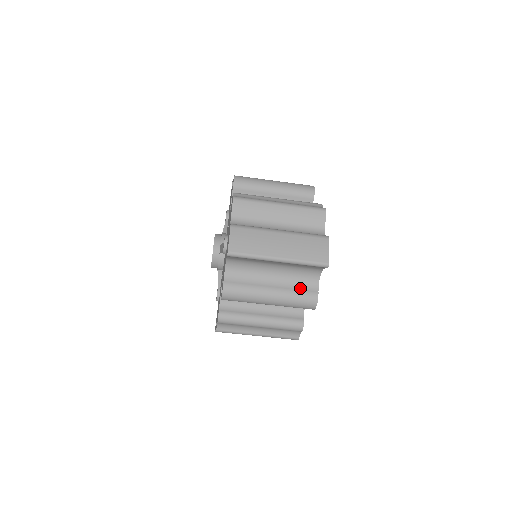
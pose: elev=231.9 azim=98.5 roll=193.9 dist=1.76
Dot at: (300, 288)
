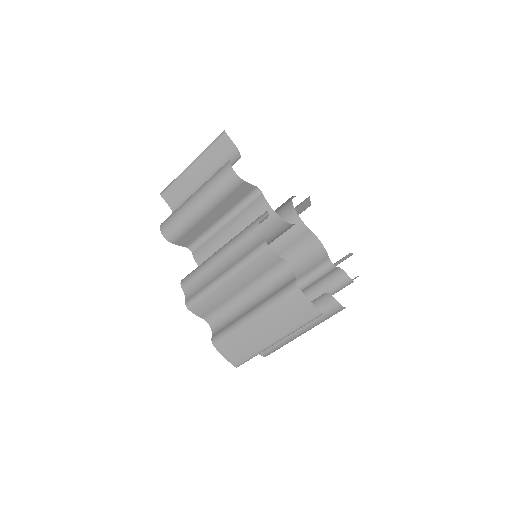
Dot at: occluded
